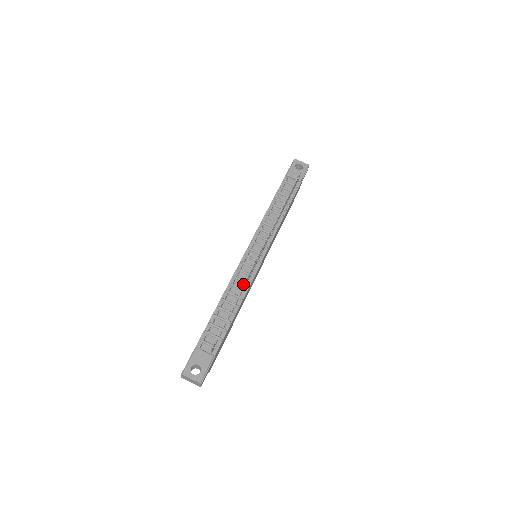
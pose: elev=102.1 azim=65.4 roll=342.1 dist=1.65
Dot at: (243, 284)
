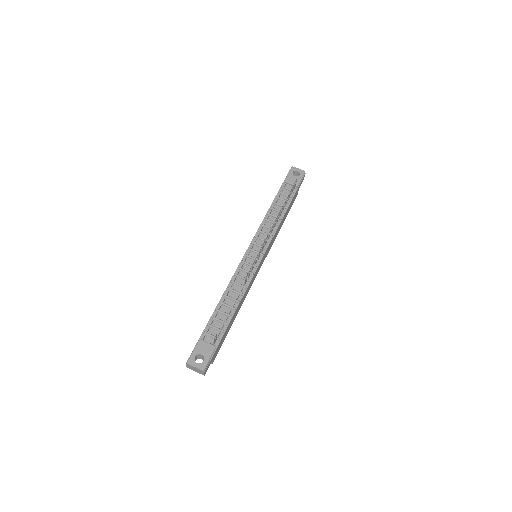
Dot at: (243, 281)
